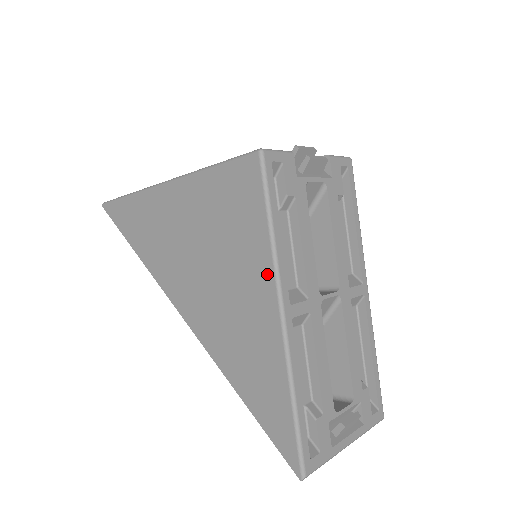
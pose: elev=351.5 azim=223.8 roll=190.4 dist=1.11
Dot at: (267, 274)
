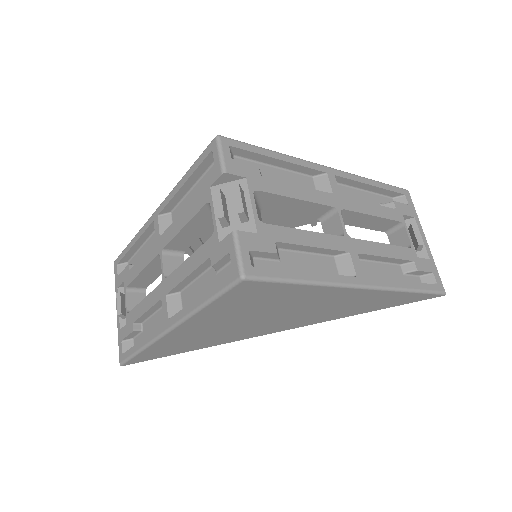
Dot at: (330, 291)
